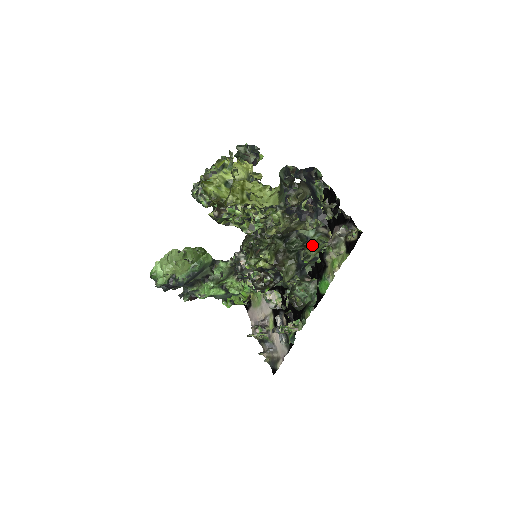
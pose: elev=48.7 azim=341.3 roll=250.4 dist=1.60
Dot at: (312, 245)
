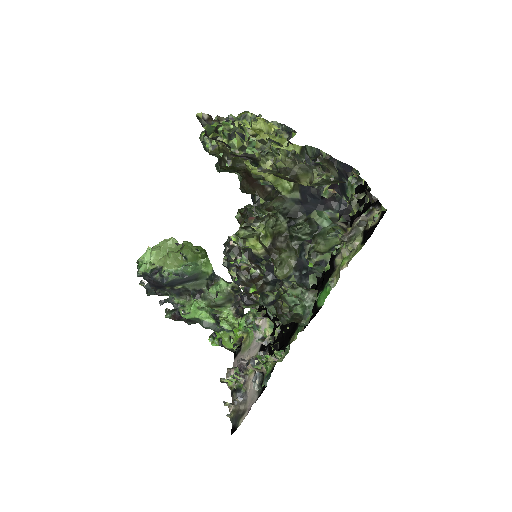
Dot at: (322, 236)
